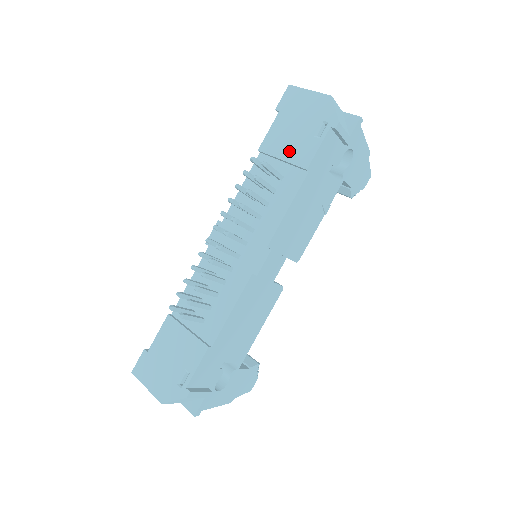
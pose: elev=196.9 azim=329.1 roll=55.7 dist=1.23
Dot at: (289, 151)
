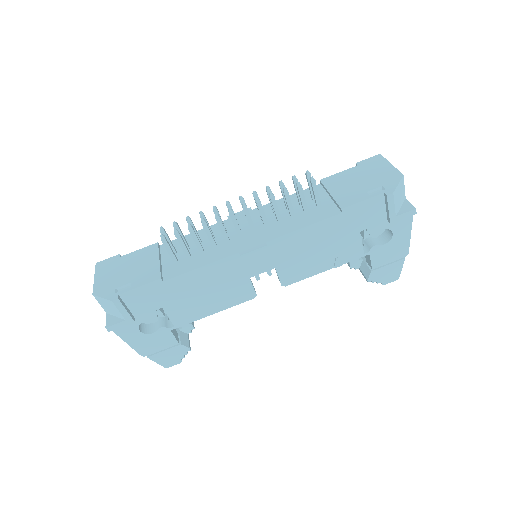
Dot at: (340, 191)
